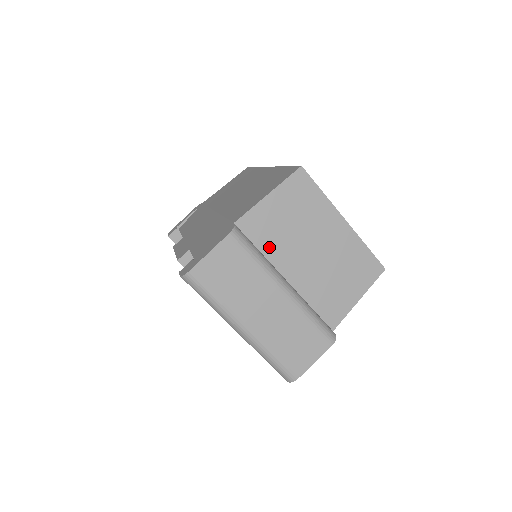
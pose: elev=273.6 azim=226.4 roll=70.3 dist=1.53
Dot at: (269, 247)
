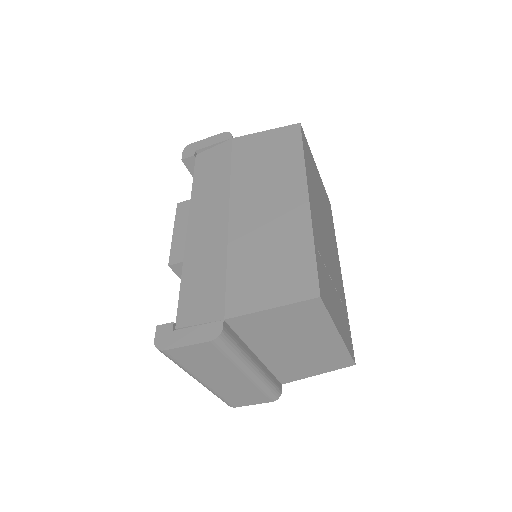
Dot at: (252, 338)
